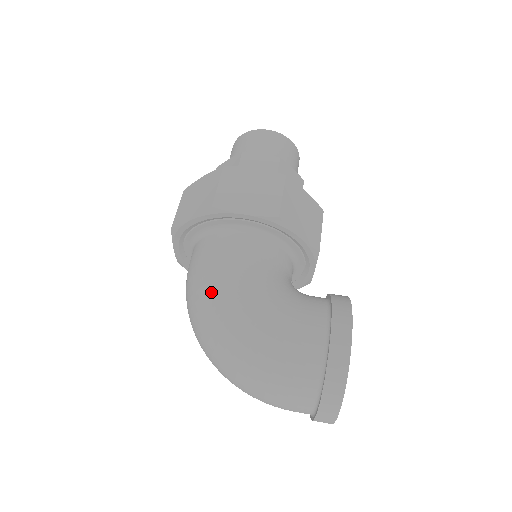
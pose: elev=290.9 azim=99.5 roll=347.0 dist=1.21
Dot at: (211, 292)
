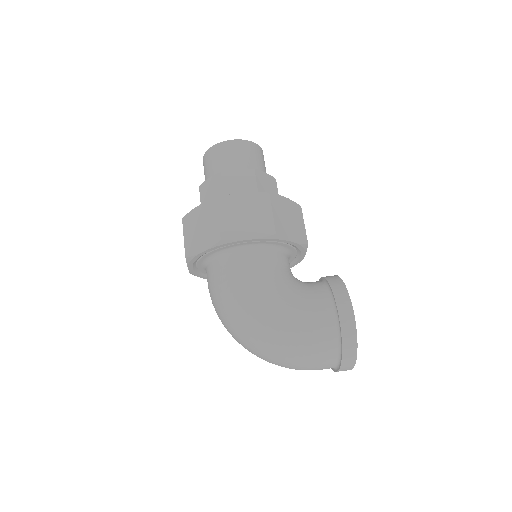
Dot at: (240, 307)
